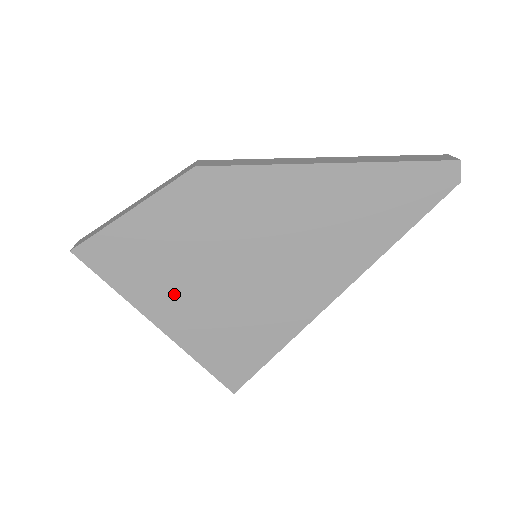
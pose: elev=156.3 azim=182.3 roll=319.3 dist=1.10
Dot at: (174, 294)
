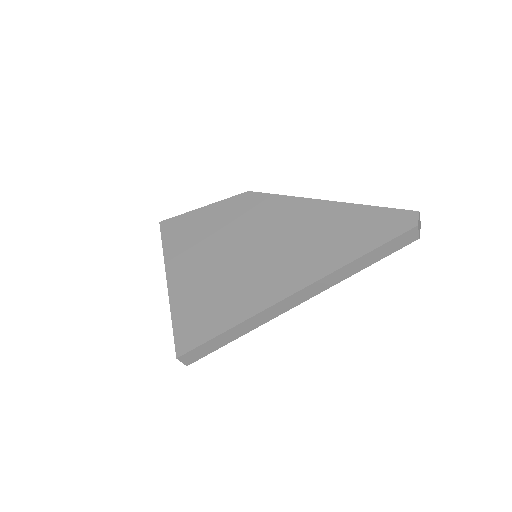
Dot at: (192, 260)
